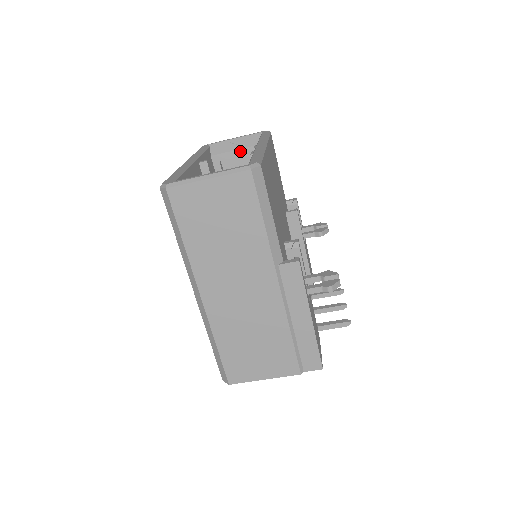
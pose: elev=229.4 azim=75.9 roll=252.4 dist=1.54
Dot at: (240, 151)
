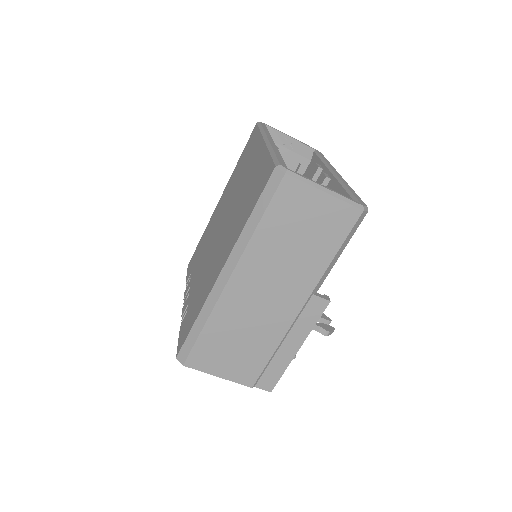
Dot at: (289, 152)
